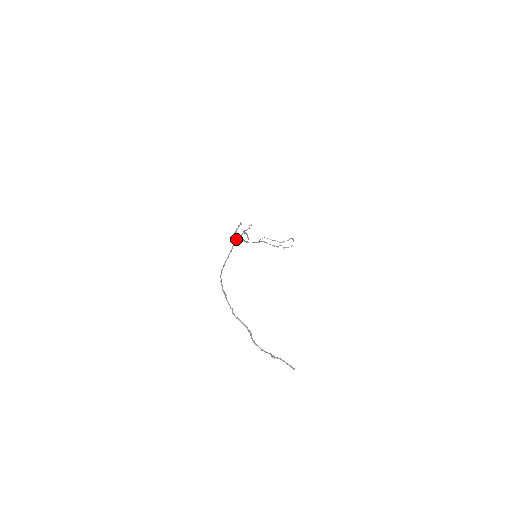
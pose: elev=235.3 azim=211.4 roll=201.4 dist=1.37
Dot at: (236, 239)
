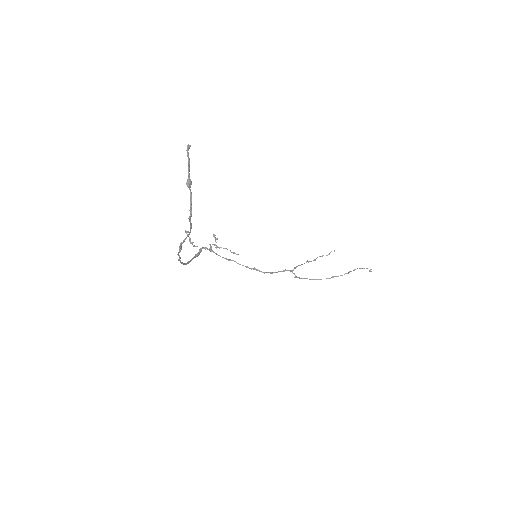
Dot at: (200, 249)
